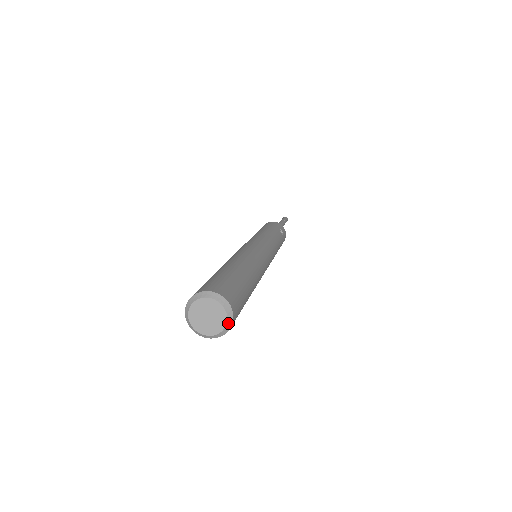
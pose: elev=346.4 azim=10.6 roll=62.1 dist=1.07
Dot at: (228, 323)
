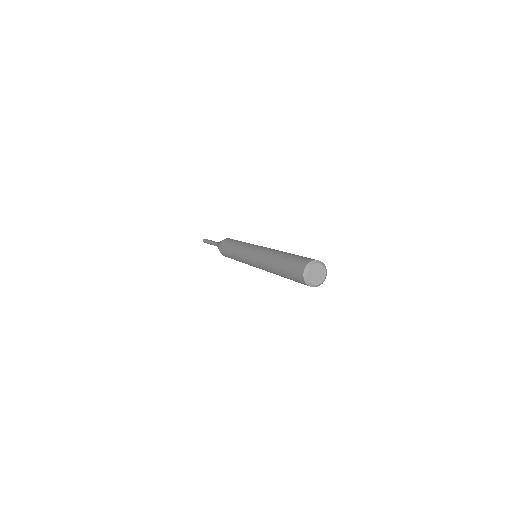
Dot at: (325, 267)
